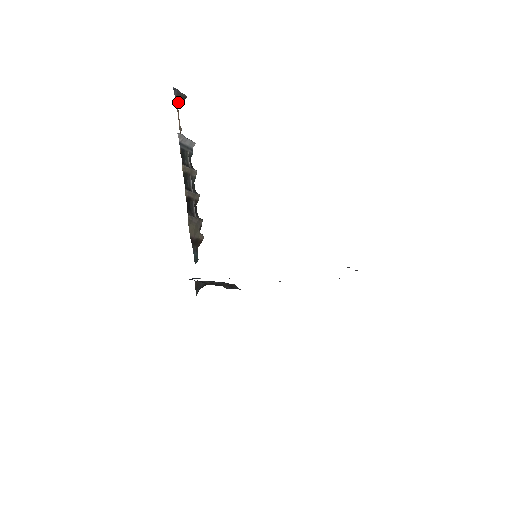
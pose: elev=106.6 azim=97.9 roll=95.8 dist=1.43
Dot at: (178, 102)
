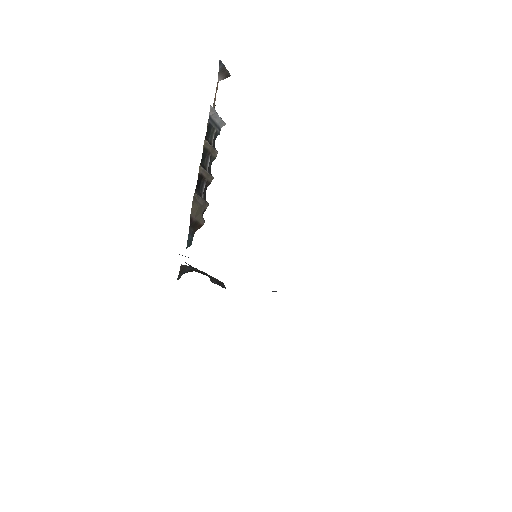
Dot at: (220, 78)
